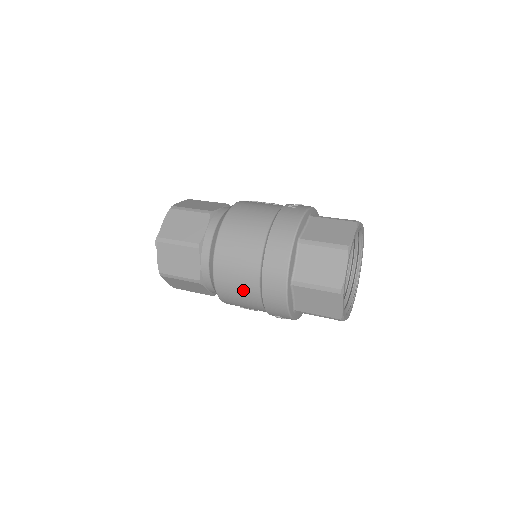
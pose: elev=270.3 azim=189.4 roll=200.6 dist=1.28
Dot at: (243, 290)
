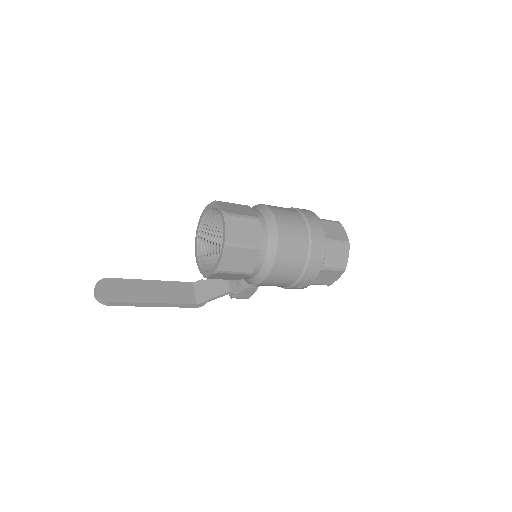
Dot at: (297, 247)
